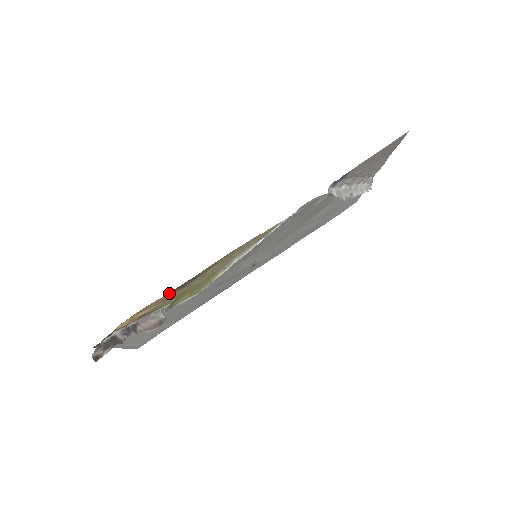
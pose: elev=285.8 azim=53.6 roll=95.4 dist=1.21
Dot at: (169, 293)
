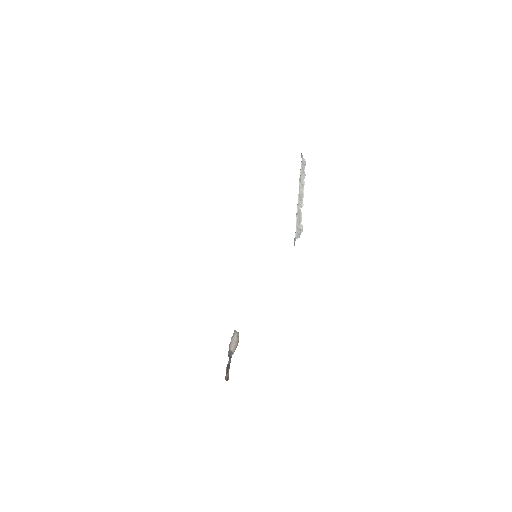
Dot at: occluded
